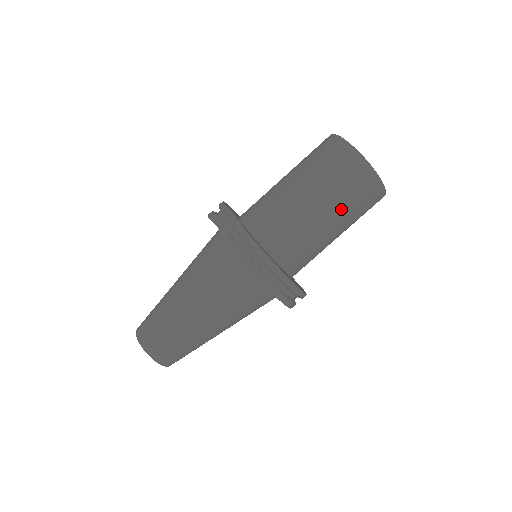
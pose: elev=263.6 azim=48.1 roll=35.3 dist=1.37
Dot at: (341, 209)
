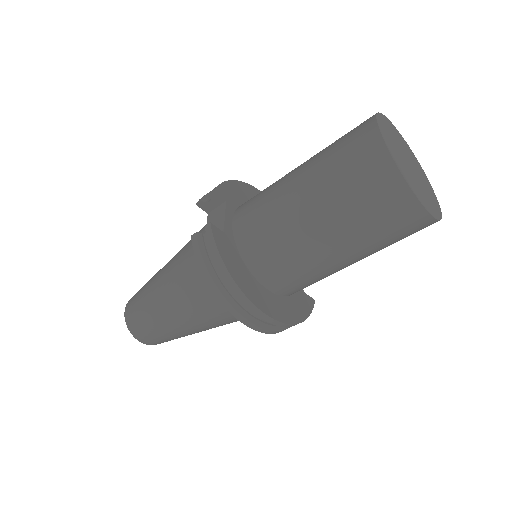
Dot at: (353, 235)
